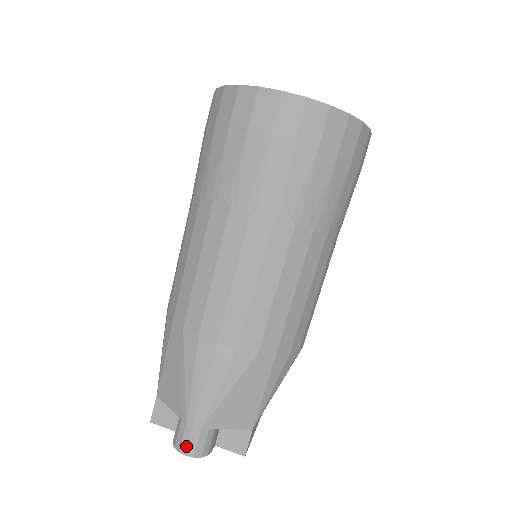
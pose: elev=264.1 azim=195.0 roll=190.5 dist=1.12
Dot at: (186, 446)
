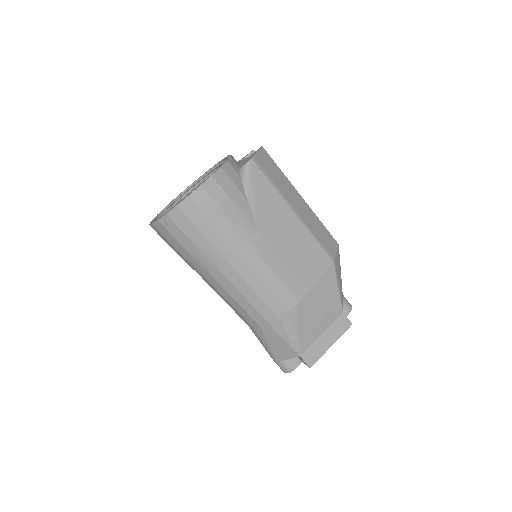
Dot at: (281, 369)
